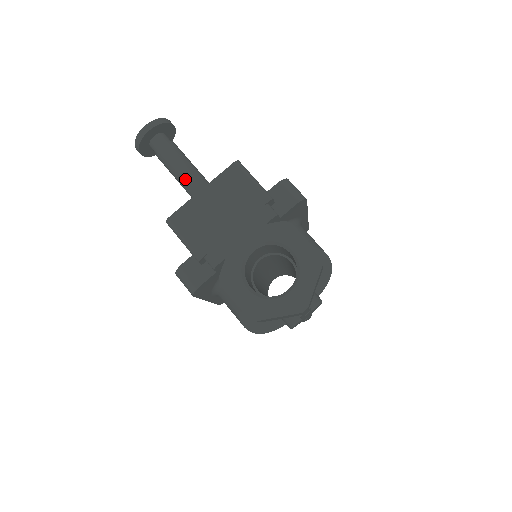
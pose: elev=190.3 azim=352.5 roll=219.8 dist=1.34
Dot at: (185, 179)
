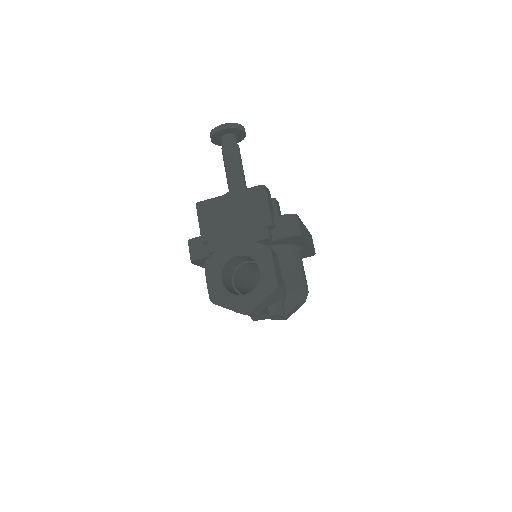
Dot at: (230, 177)
